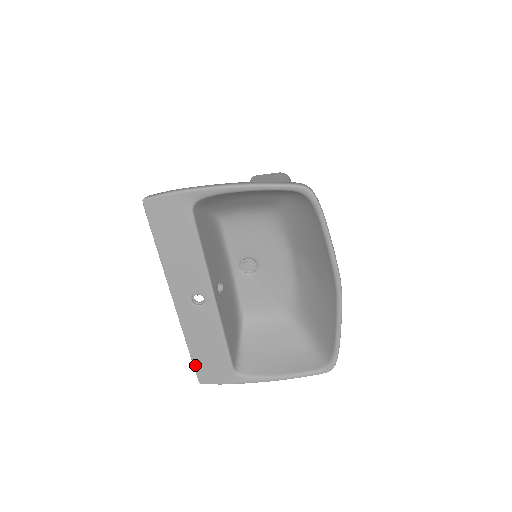
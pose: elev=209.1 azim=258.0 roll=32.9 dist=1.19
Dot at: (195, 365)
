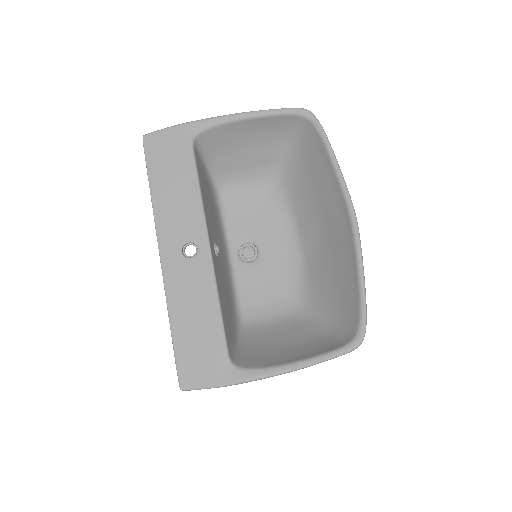
Dot at: (177, 355)
